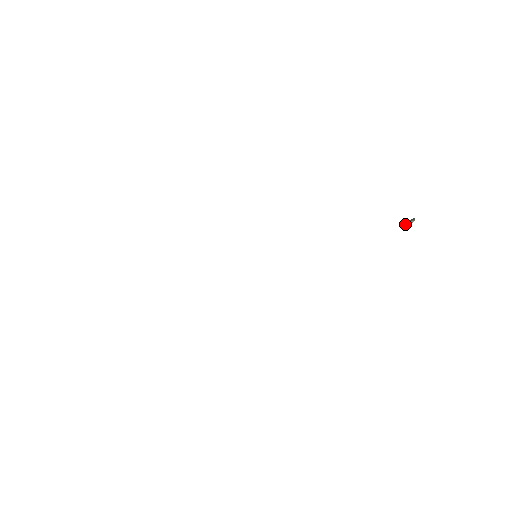
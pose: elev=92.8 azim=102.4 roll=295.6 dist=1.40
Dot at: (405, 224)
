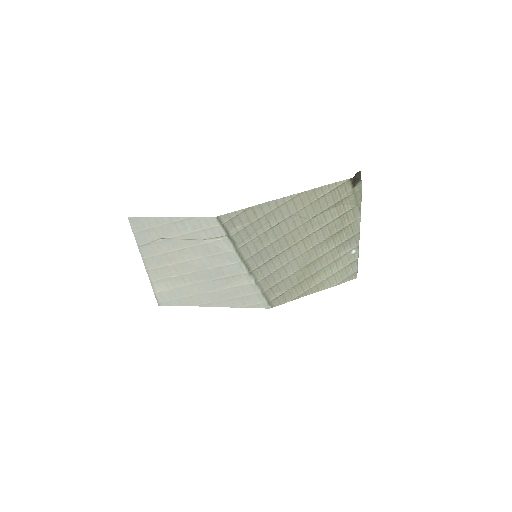
Dot at: (356, 185)
